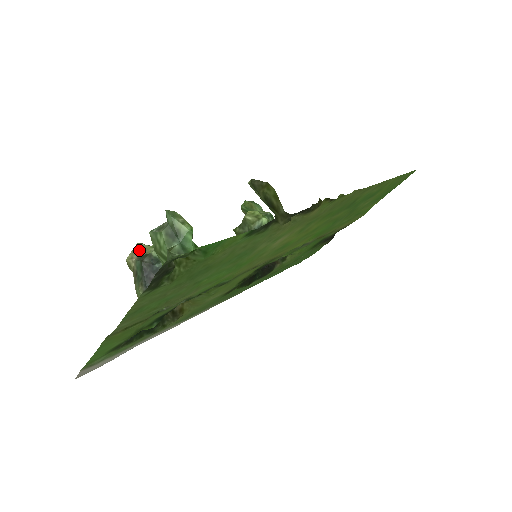
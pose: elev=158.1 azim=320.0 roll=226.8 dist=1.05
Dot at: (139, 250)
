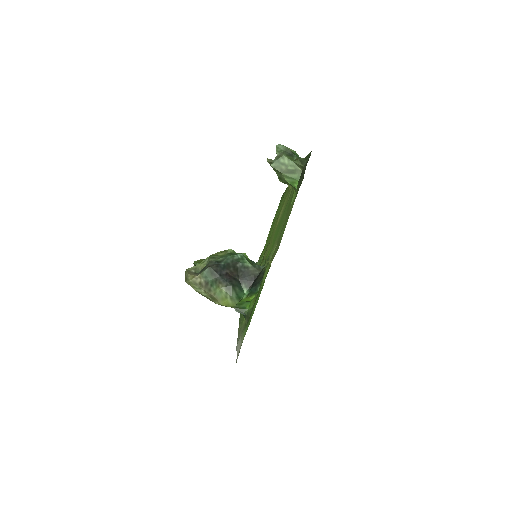
Dot at: (192, 272)
